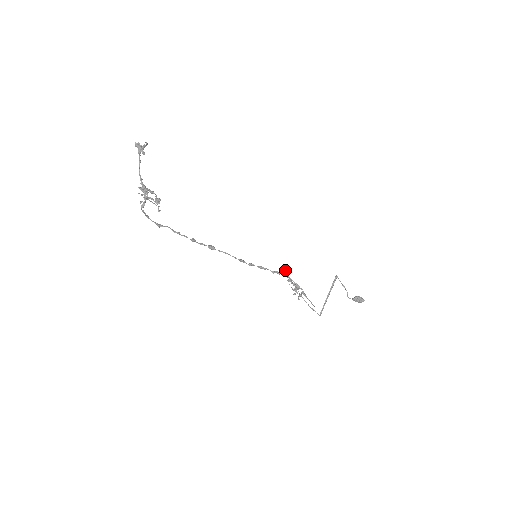
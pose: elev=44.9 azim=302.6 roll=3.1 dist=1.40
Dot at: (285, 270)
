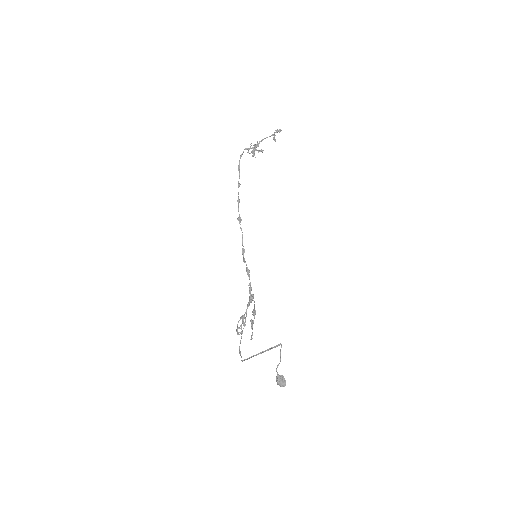
Dot at: occluded
